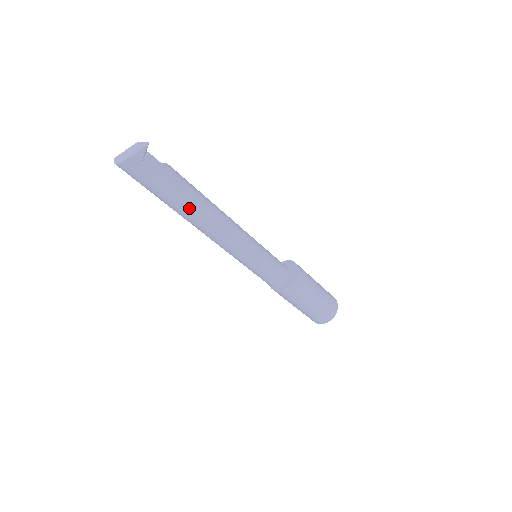
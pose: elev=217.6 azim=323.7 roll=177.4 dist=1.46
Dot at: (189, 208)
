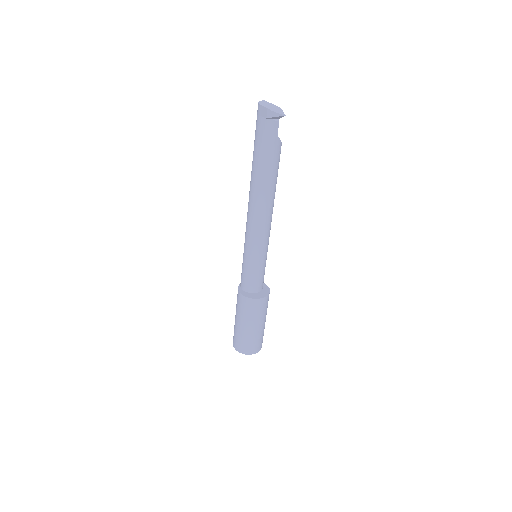
Dot at: (258, 176)
